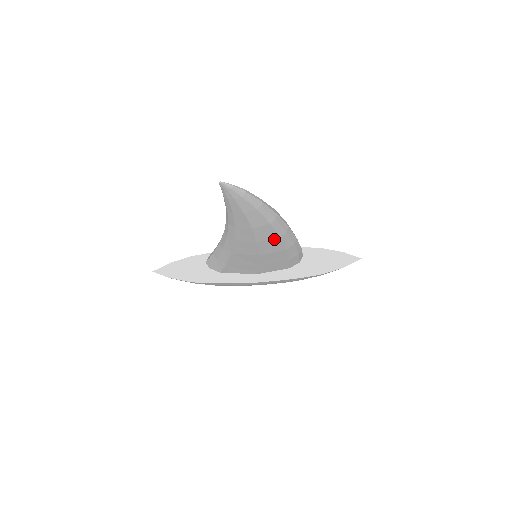
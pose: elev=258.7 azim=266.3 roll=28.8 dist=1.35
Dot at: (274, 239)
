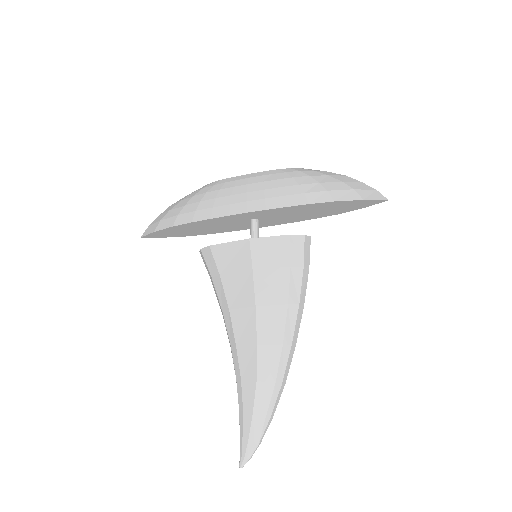
Dot at: occluded
